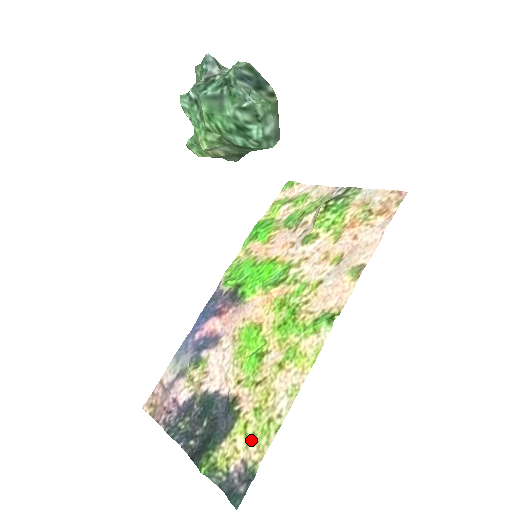
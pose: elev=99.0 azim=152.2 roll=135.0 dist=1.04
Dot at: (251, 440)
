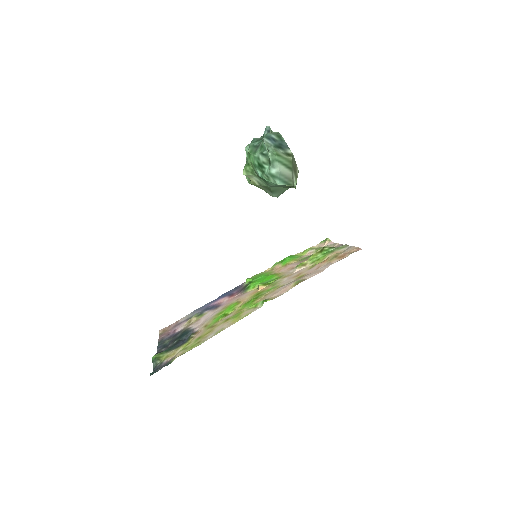
Dot at: (183, 349)
